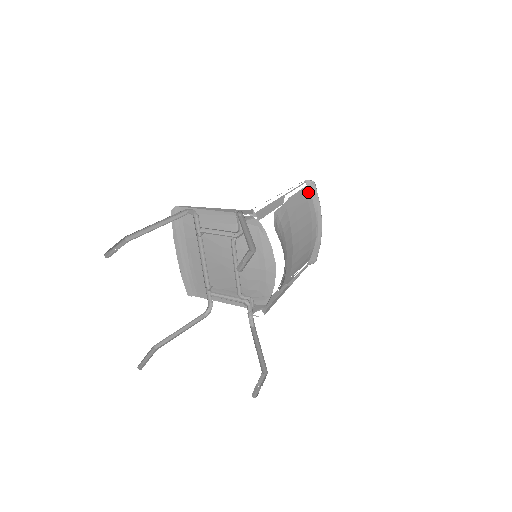
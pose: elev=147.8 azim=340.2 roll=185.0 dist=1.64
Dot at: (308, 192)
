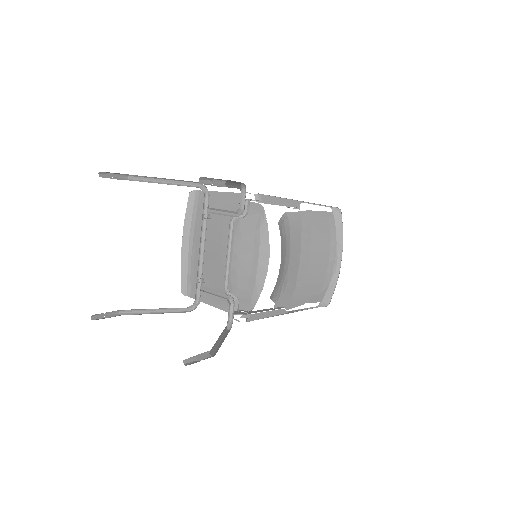
Dot at: (332, 219)
